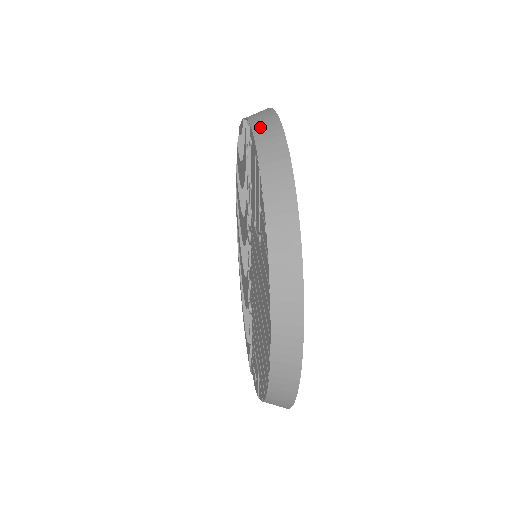
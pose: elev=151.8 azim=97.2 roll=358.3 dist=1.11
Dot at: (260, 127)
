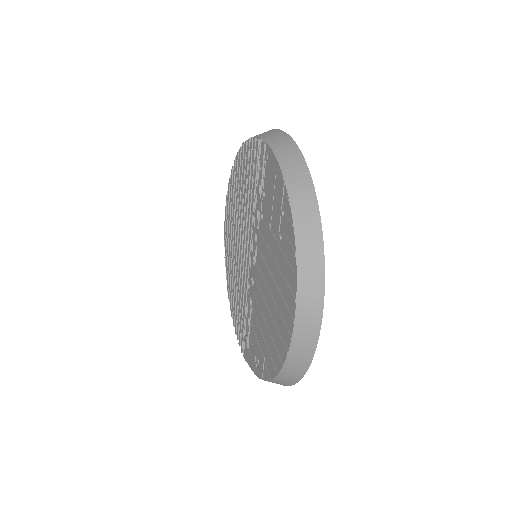
Dot at: (277, 145)
